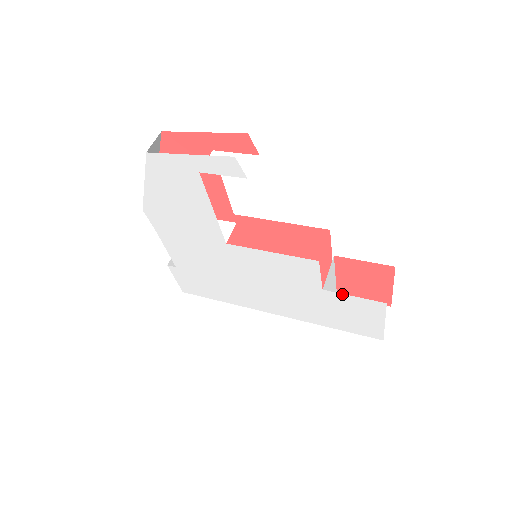
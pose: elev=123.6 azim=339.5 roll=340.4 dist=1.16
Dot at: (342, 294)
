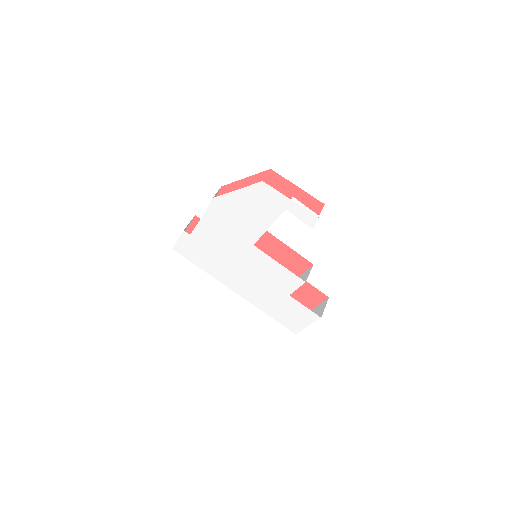
Dot at: (299, 302)
